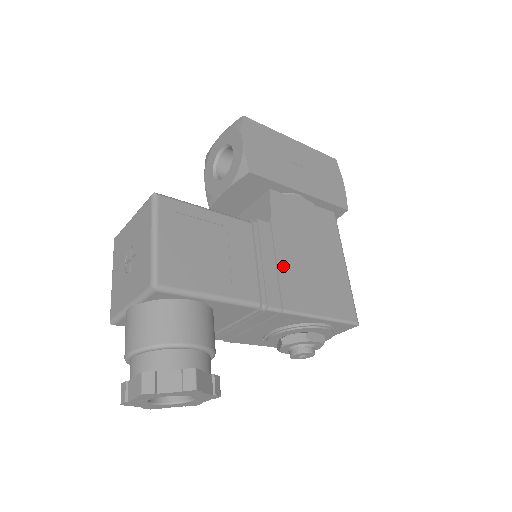
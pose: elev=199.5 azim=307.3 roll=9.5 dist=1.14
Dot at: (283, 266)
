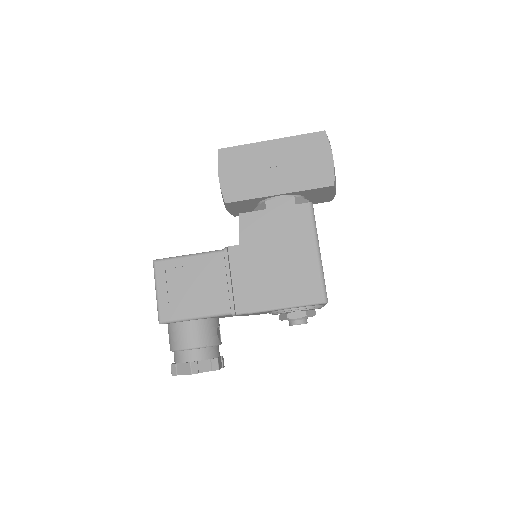
Dot at: (249, 278)
